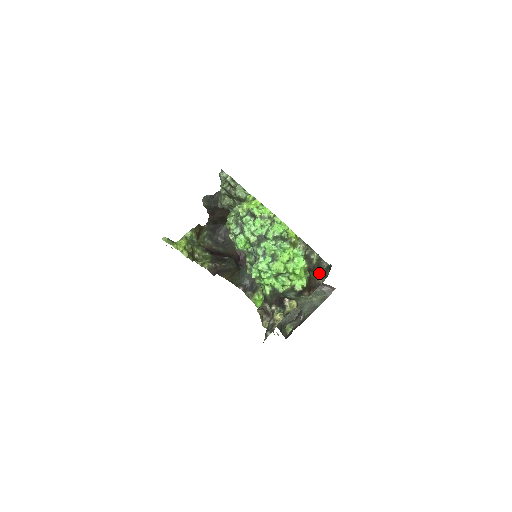
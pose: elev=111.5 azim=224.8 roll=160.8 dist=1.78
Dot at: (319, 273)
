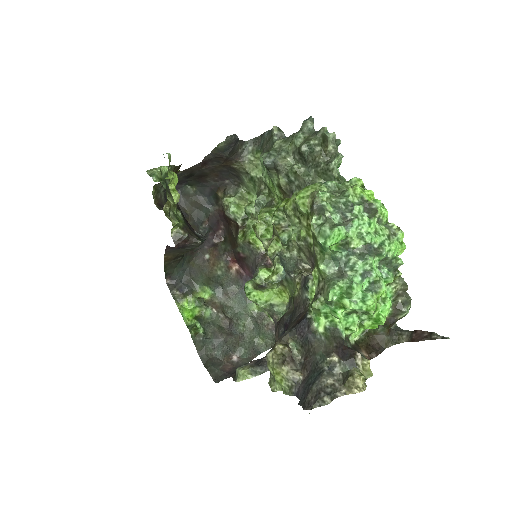
Dot at: (389, 333)
